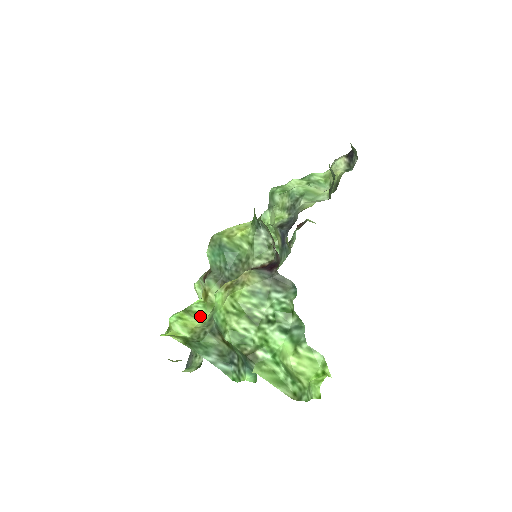
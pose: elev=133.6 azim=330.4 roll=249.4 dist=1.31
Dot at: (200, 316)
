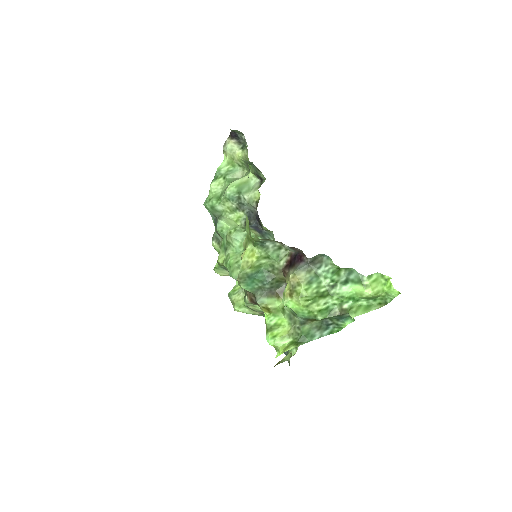
Dot at: (281, 323)
